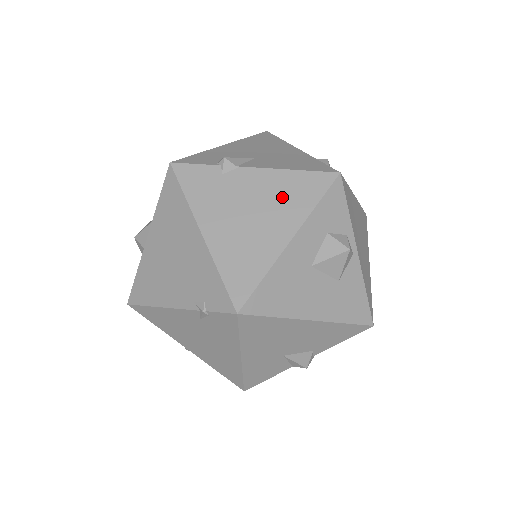
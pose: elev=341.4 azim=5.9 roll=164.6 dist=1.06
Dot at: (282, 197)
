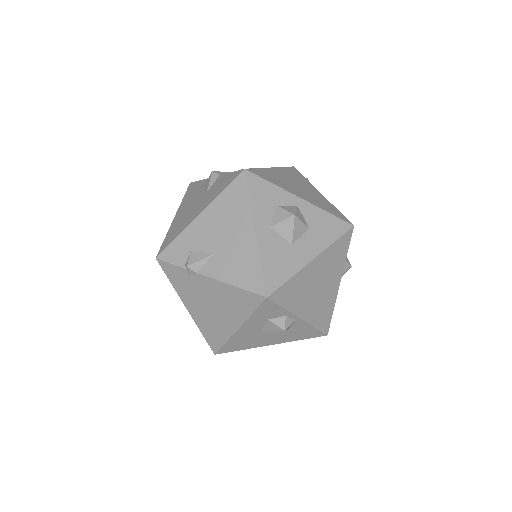
Dot at: (229, 302)
